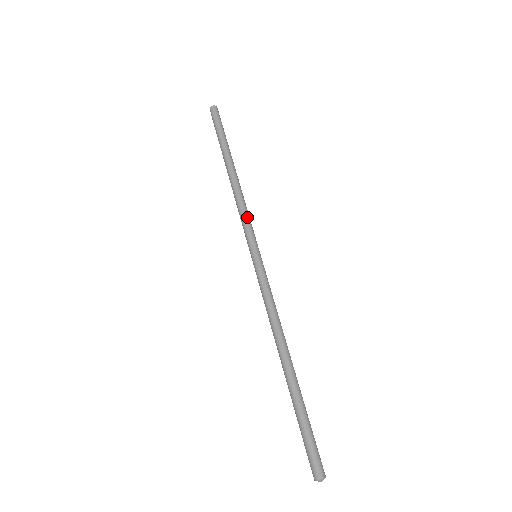
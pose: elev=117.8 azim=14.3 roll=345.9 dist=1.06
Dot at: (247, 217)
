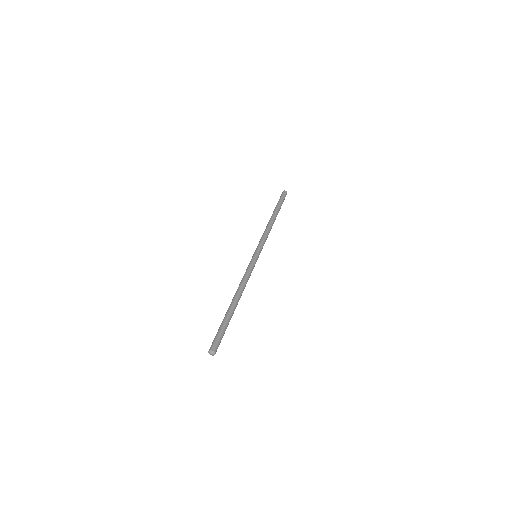
Dot at: (263, 238)
